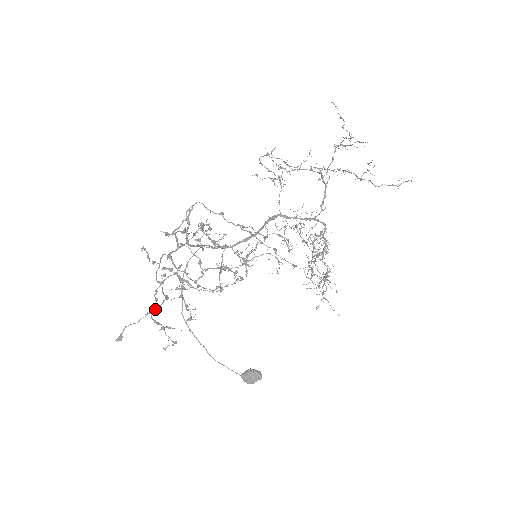
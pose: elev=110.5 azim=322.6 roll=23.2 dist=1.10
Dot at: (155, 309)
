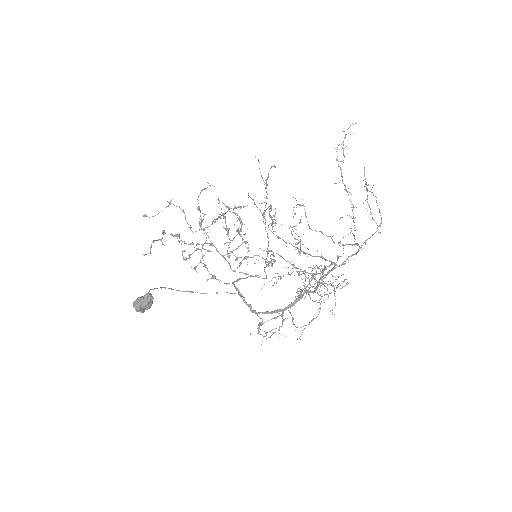
Dot at: (173, 204)
